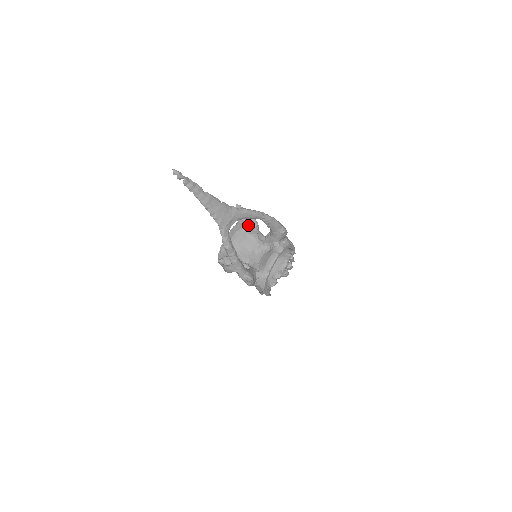
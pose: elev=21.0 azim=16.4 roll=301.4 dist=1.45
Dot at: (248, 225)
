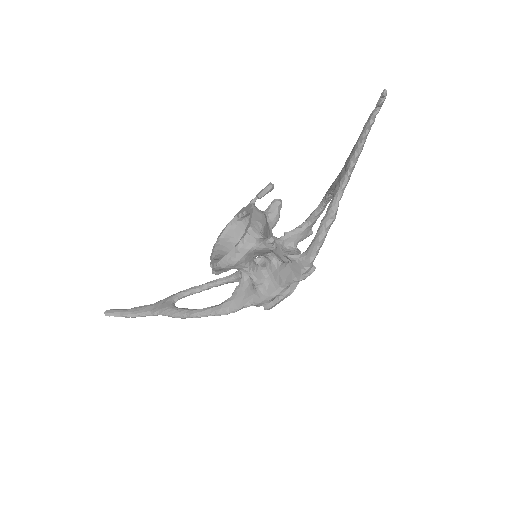
Dot at: (270, 213)
